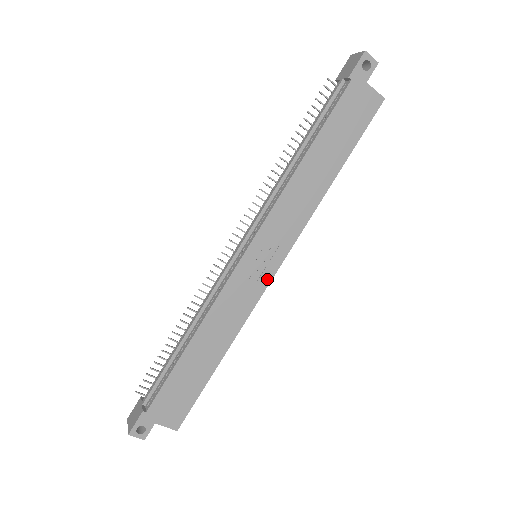
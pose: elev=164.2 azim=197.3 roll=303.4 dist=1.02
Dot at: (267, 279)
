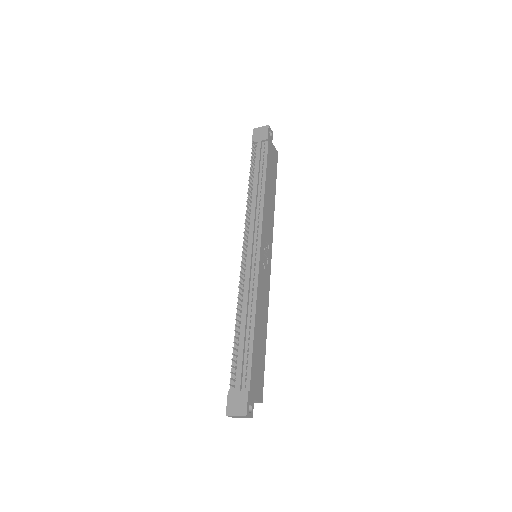
Dot at: (269, 268)
